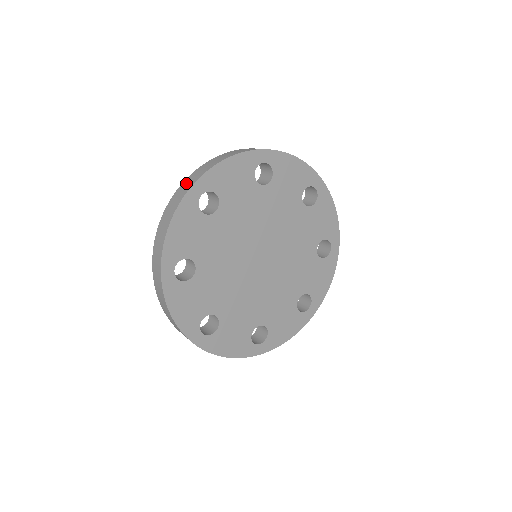
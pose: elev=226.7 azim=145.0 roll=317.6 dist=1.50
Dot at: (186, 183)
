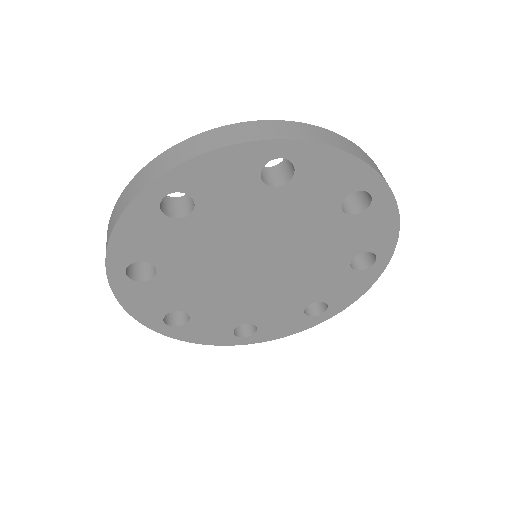
Dot at: occluded
